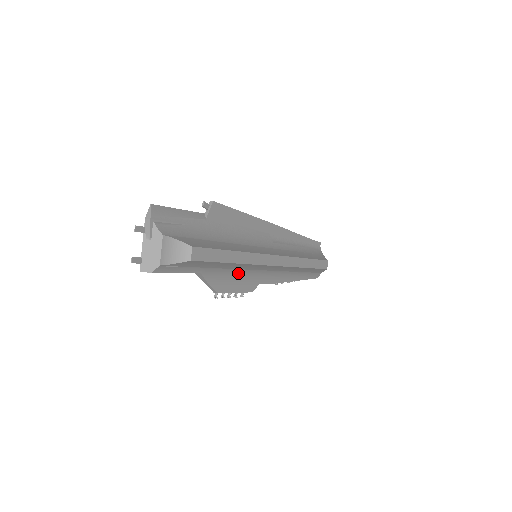
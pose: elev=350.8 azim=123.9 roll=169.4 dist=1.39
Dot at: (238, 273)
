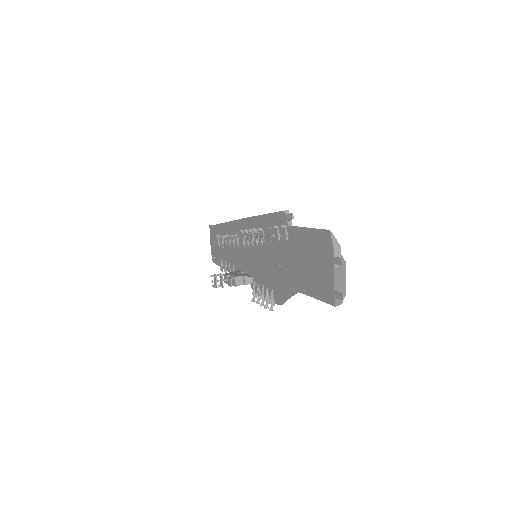
Dot at: occluded
